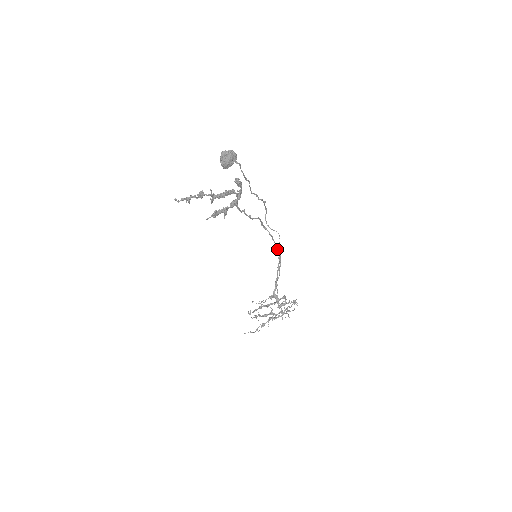
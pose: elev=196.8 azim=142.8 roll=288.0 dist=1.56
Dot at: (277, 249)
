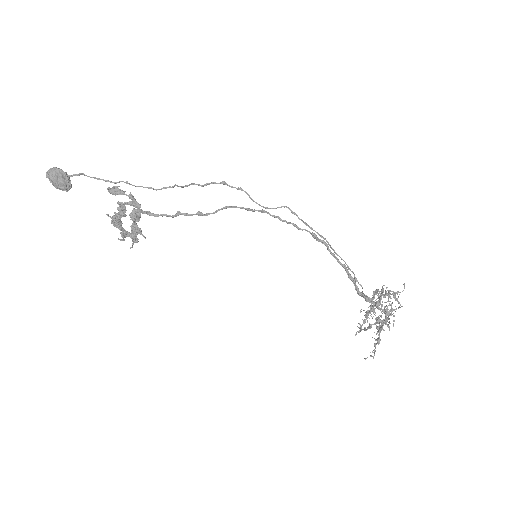
Dot at: occluded
